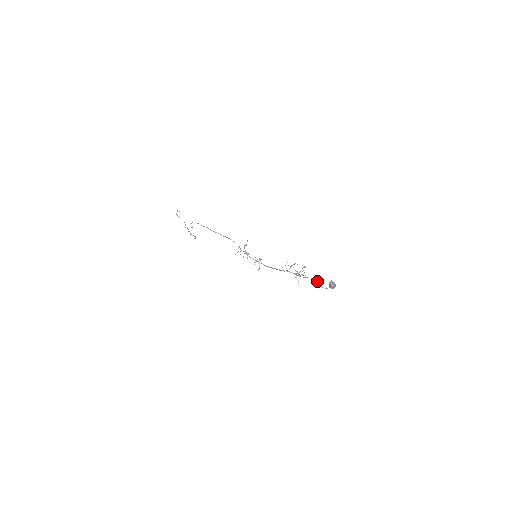
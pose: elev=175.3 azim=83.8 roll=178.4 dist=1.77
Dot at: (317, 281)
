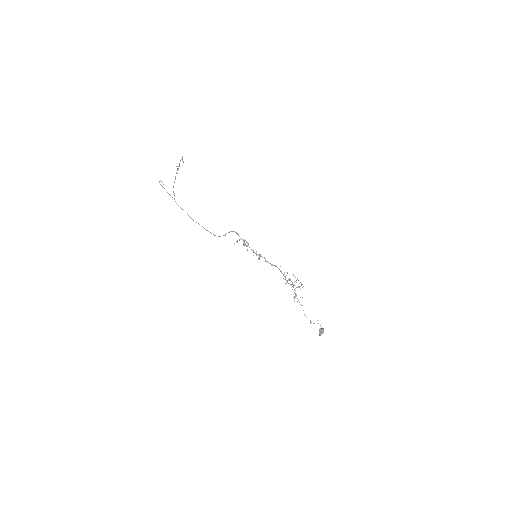
Dot at: occluded
